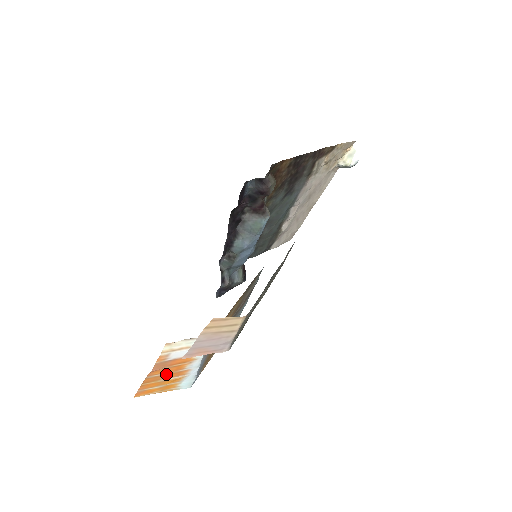
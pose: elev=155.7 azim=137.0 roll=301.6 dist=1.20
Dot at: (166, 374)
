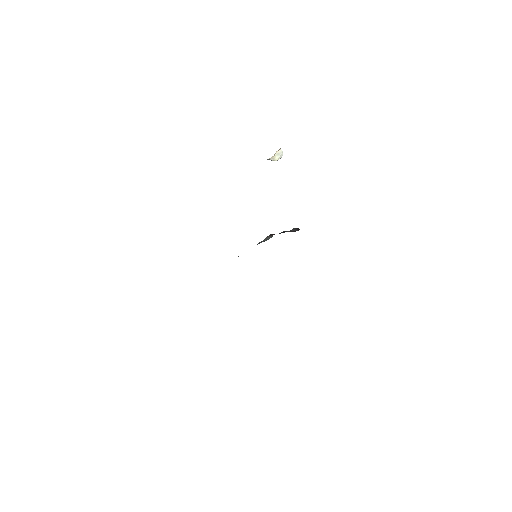
Dot at: occluded
